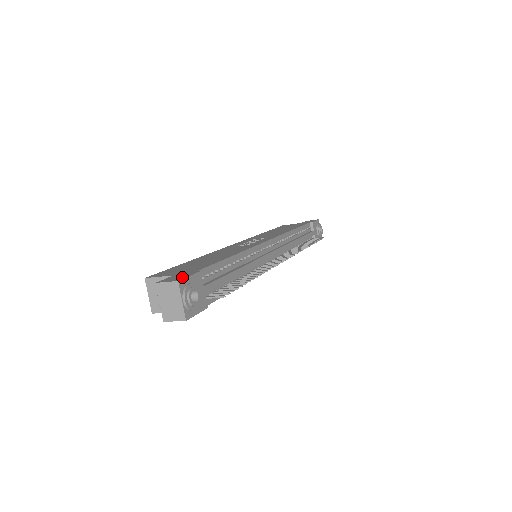
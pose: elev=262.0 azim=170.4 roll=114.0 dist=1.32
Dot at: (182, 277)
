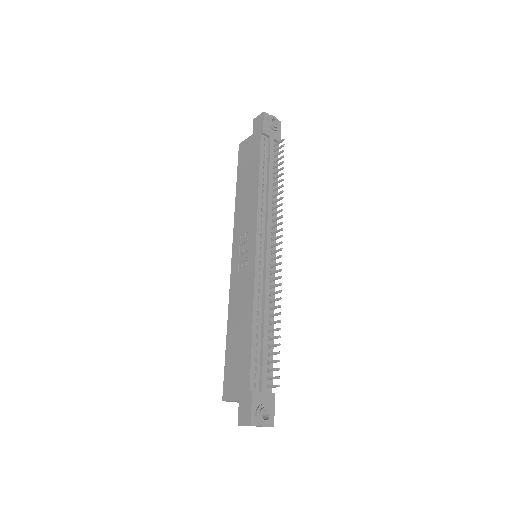
Dot at: (248, 413)
